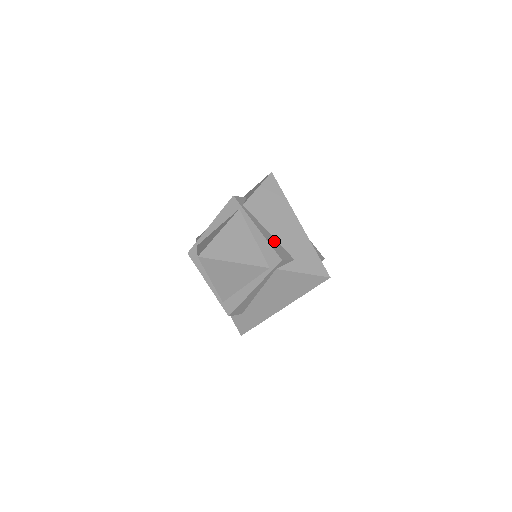
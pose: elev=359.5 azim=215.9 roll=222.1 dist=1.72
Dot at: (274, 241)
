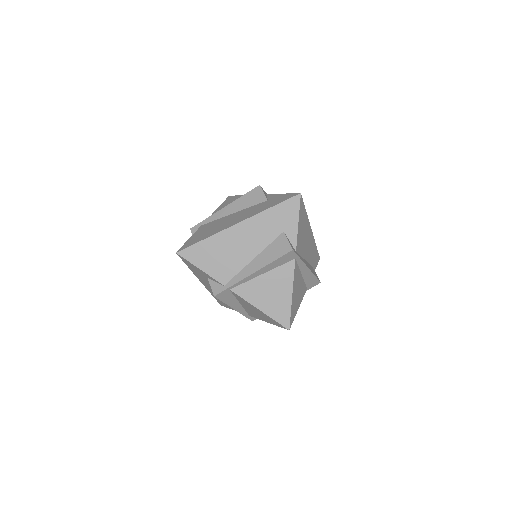
Dot at: (309, 266)
